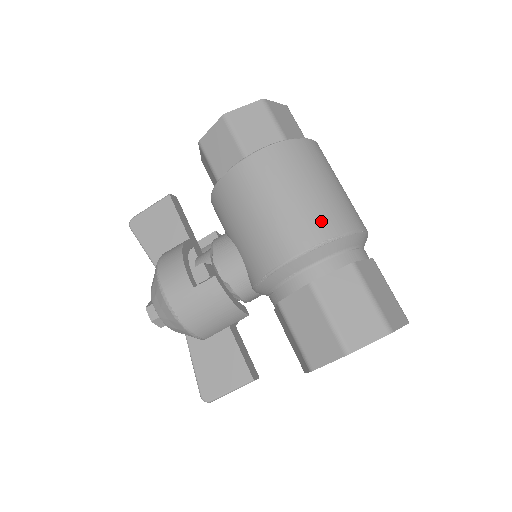
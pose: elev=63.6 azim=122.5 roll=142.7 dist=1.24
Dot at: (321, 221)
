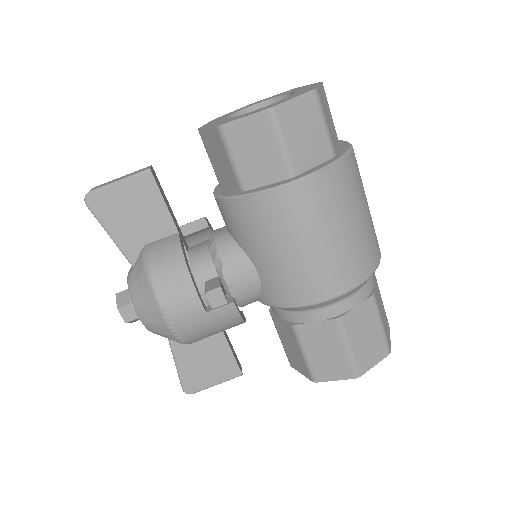
Dot at: (361, 260)
